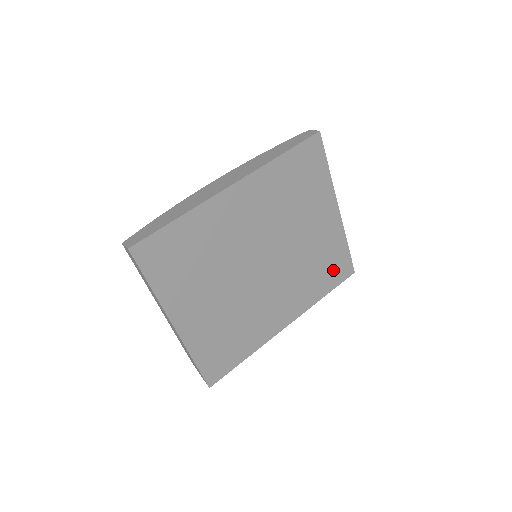
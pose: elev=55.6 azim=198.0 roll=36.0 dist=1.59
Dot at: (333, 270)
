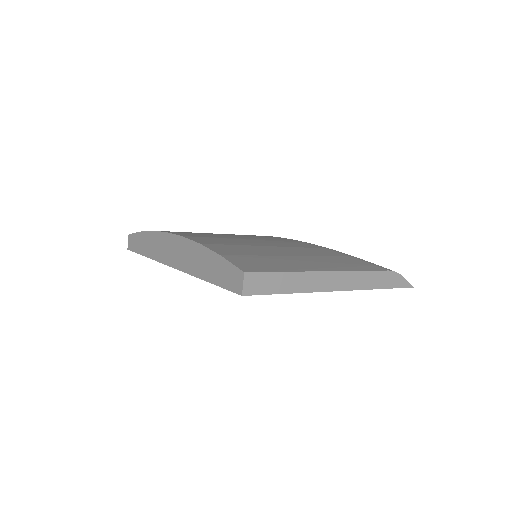
Dot at: occluded
